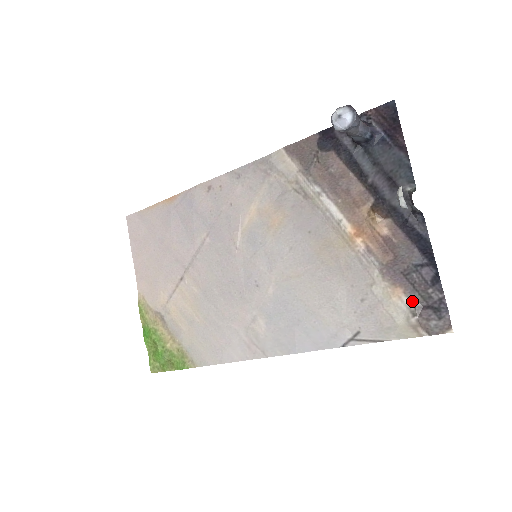
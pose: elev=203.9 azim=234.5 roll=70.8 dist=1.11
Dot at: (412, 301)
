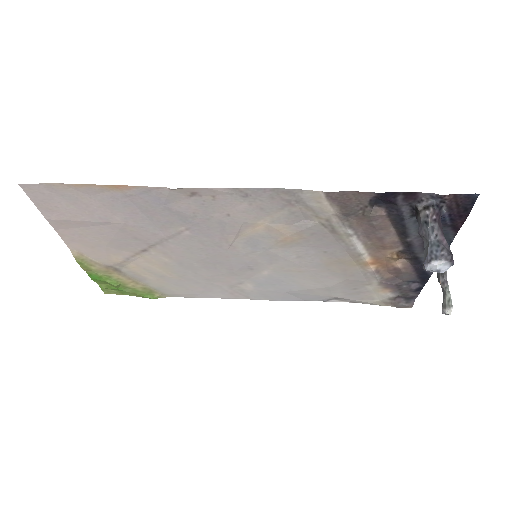
Dot at: (394, 295)
